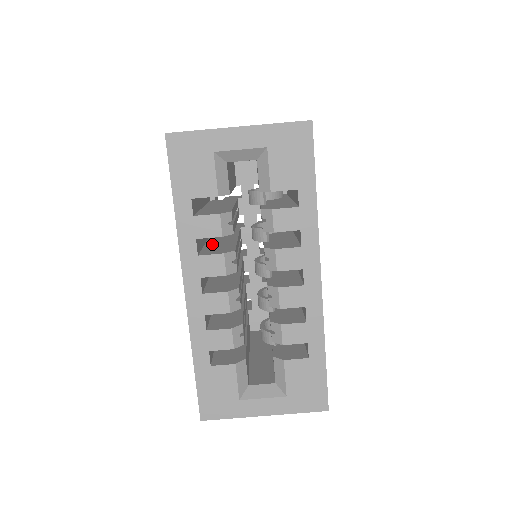
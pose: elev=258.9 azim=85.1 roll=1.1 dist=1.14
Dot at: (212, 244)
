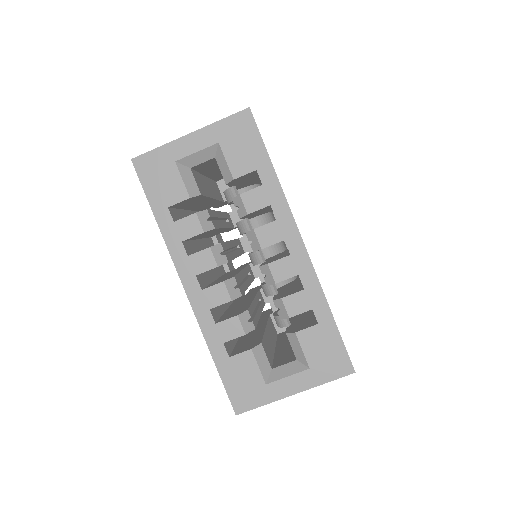
Dot at: occluded
